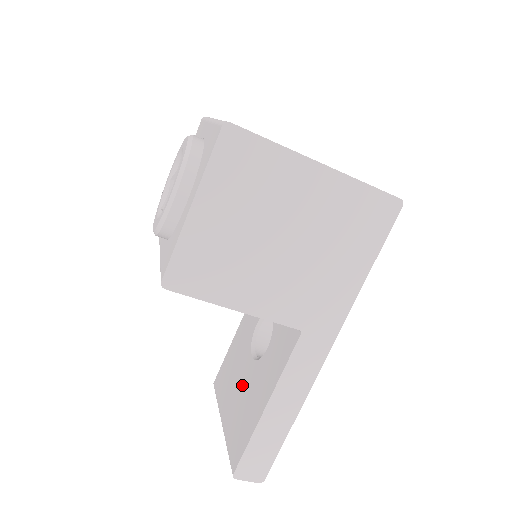
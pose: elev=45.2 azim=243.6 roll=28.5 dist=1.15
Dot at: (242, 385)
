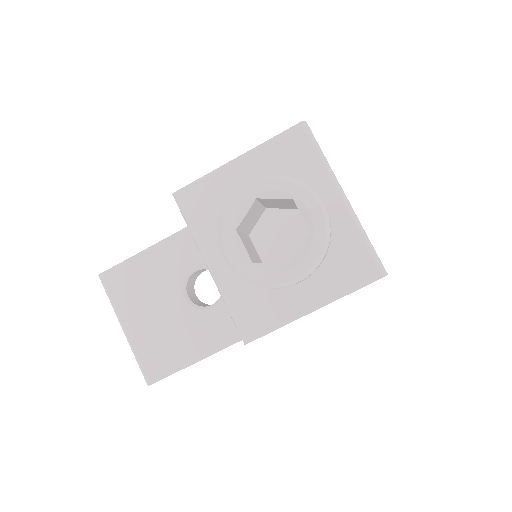
Dot at: (166, 315)
